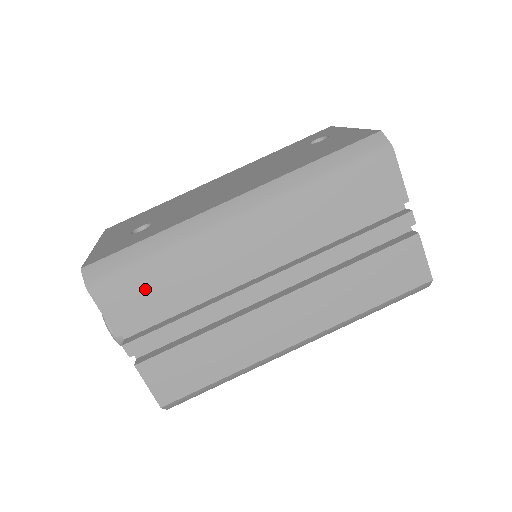
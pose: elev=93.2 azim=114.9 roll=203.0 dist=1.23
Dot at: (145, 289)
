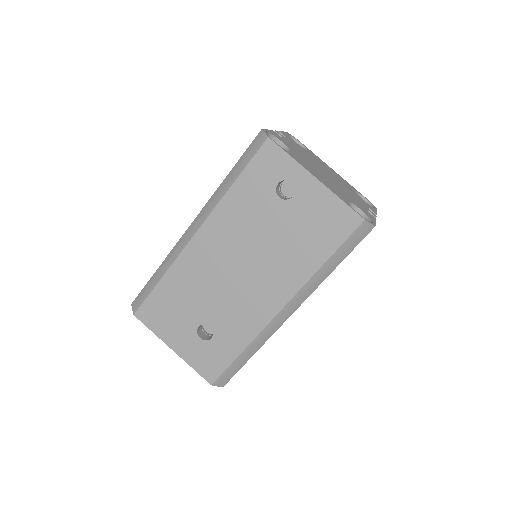
Dot at: occluded
